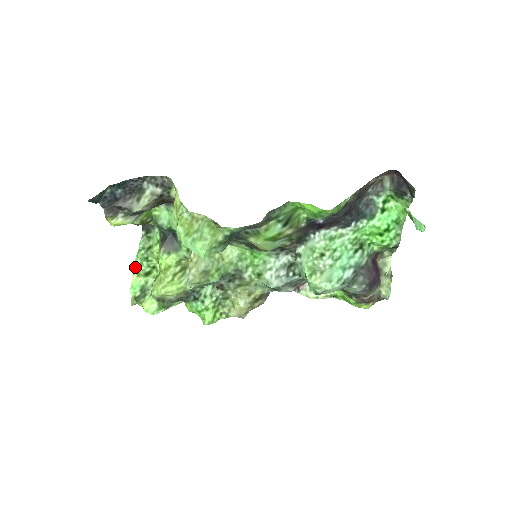
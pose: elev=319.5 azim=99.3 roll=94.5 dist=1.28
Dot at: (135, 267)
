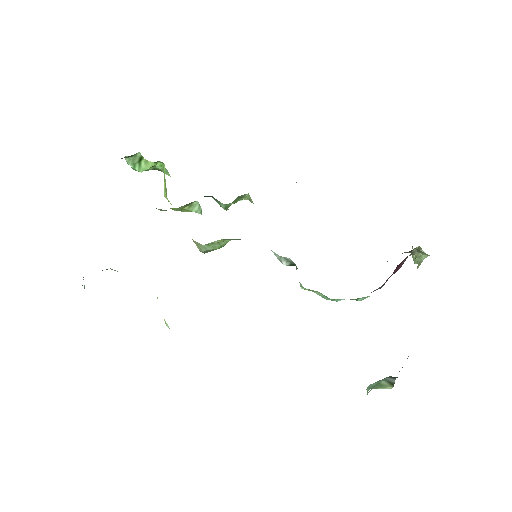
Dot at: occluded
